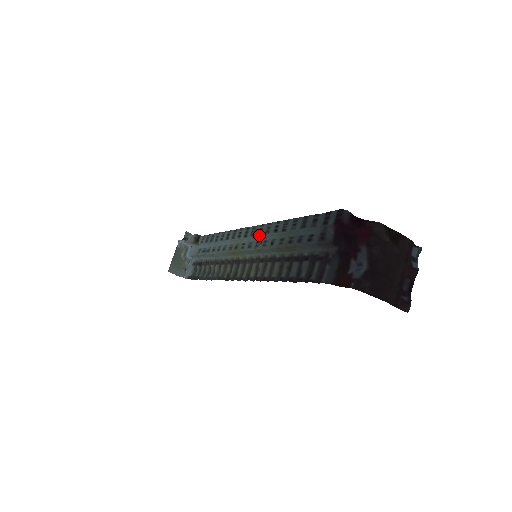
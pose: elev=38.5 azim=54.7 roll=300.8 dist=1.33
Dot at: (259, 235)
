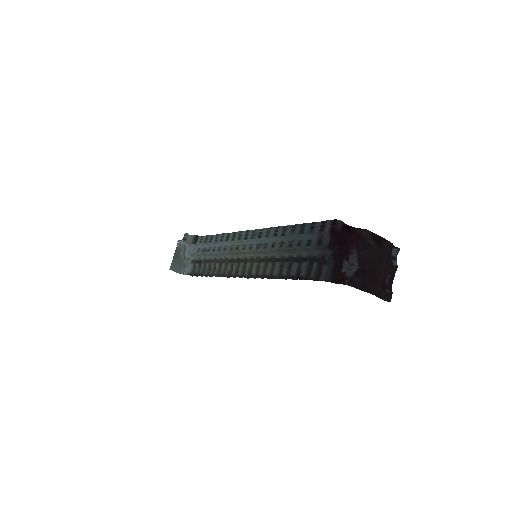
Dot at: (259, 238)
